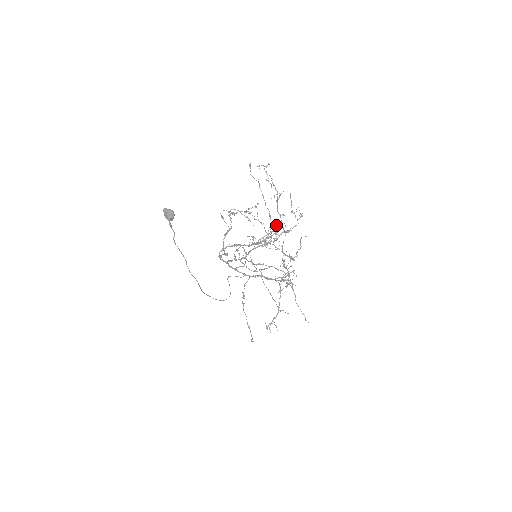
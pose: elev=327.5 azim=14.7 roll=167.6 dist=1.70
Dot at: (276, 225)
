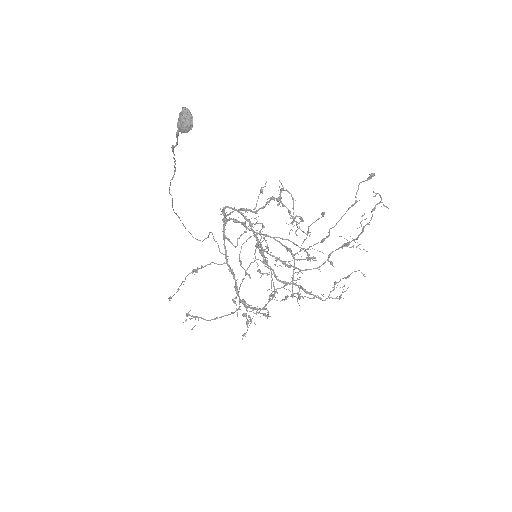
Dot at: (320, 251)
